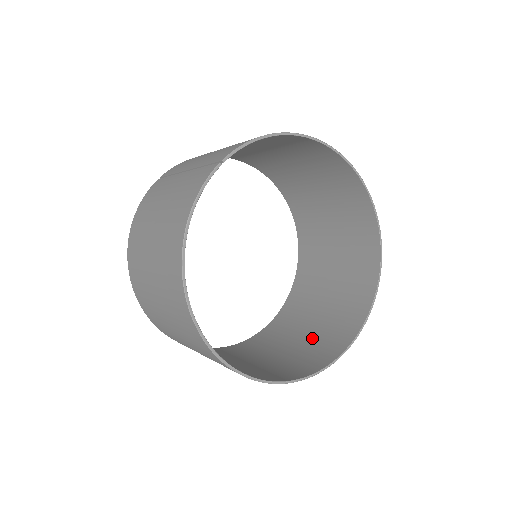
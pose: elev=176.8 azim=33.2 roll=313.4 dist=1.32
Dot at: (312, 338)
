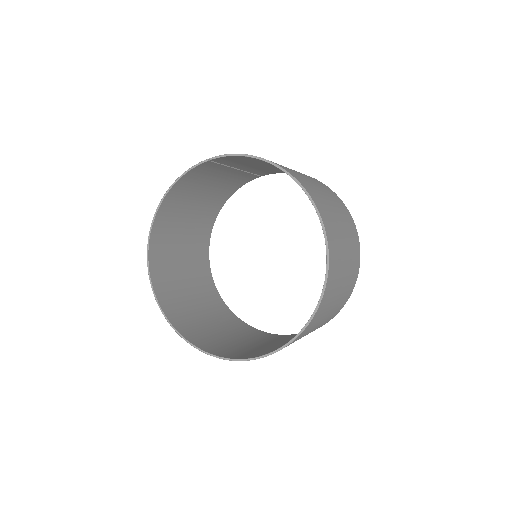
Dot at: (254, 348)
